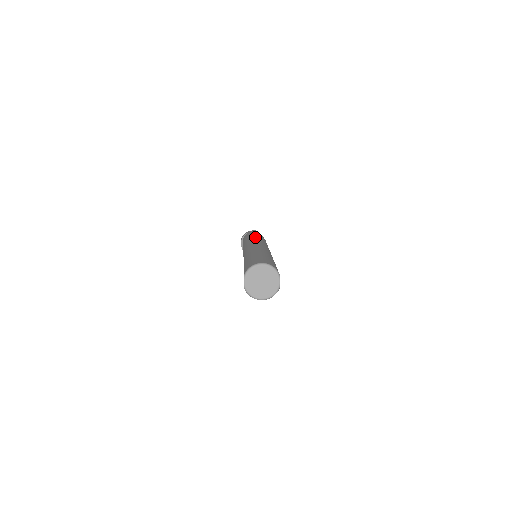
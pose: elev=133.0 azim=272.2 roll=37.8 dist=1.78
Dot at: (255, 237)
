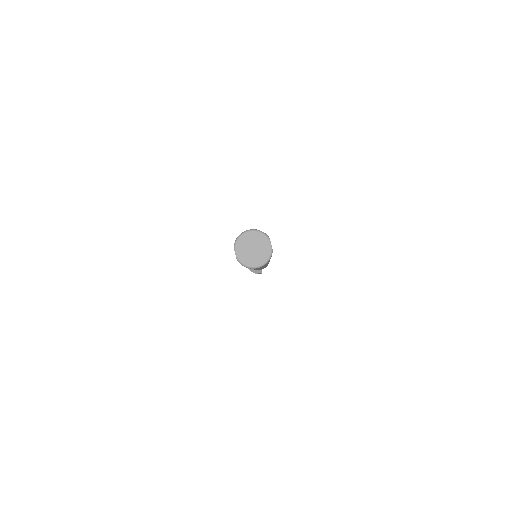
Dot at: occluded
